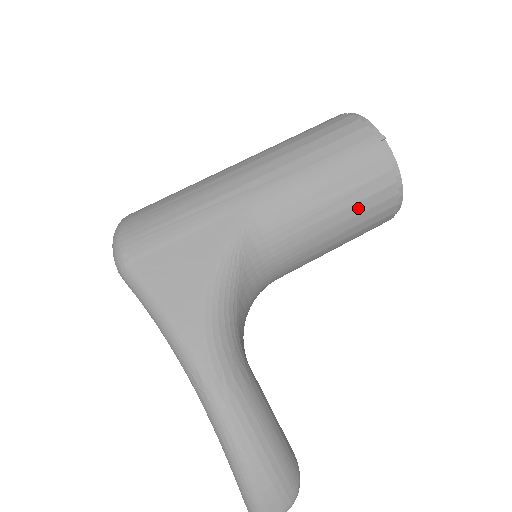
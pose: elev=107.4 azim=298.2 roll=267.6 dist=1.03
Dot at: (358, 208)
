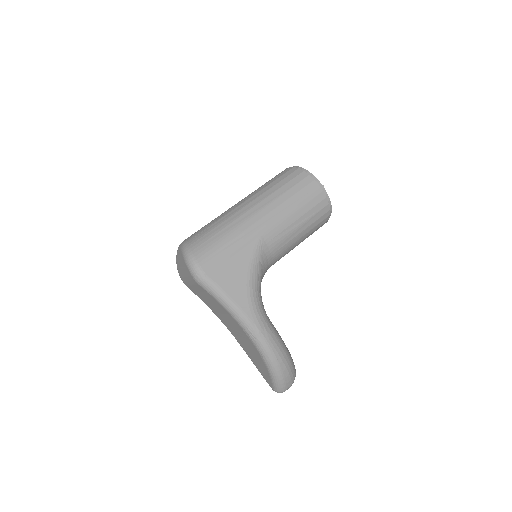
Dot at: (312, 226)
